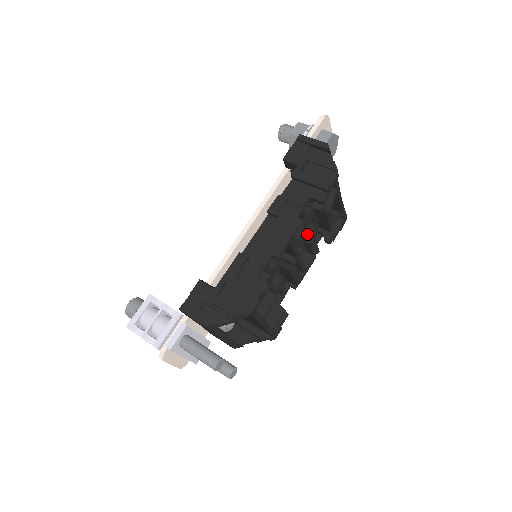
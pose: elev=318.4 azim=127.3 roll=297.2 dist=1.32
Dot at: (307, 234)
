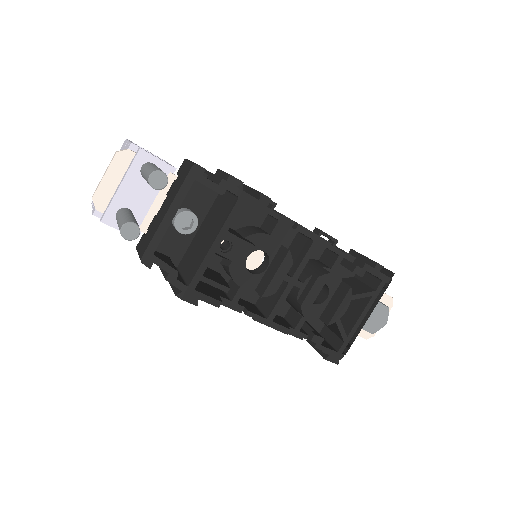
Dot at: (324, 271)
